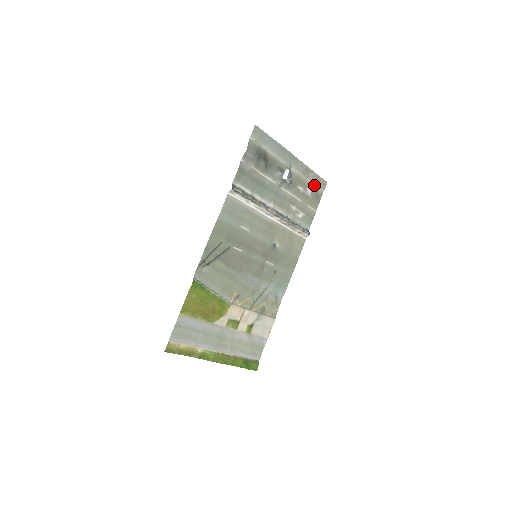
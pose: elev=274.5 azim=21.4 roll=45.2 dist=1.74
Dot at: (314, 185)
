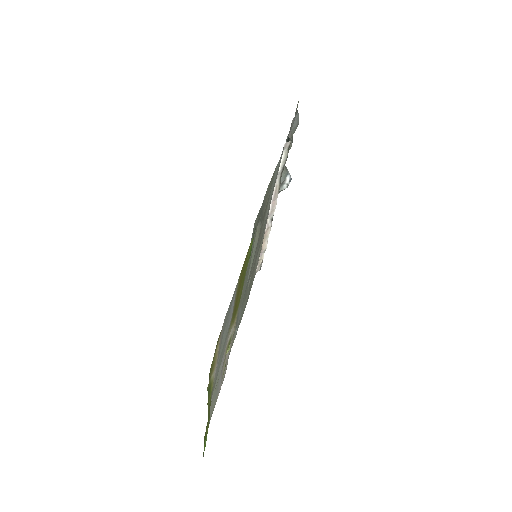
Dot at: occluded
